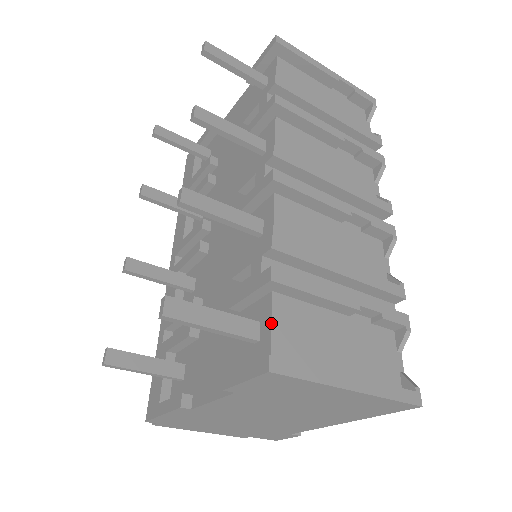
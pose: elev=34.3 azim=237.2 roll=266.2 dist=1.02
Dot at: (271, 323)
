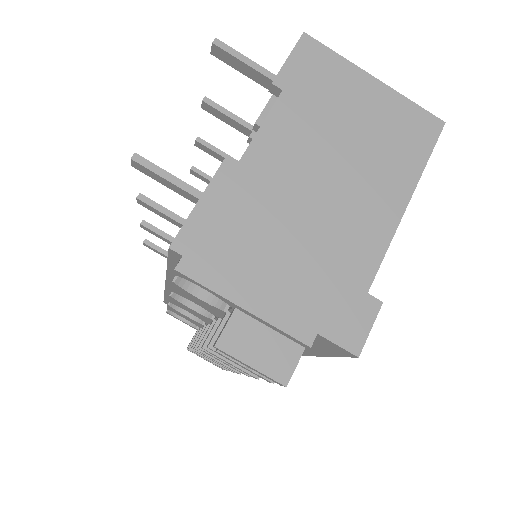
Dot at: occluded
